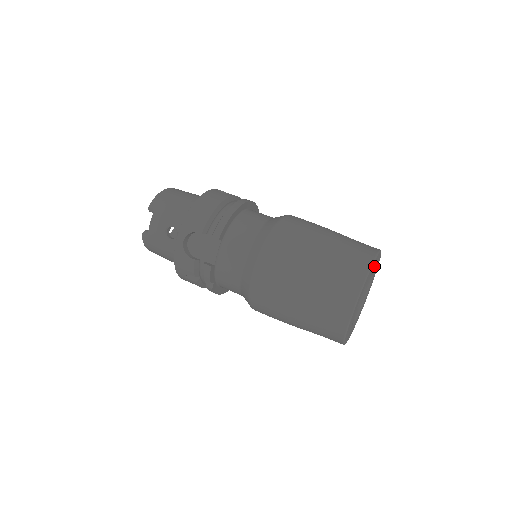
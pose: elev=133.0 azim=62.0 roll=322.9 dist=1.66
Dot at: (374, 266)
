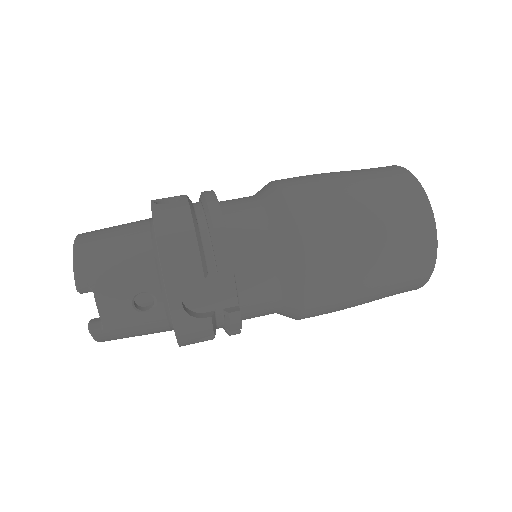
Dot at: occluded
